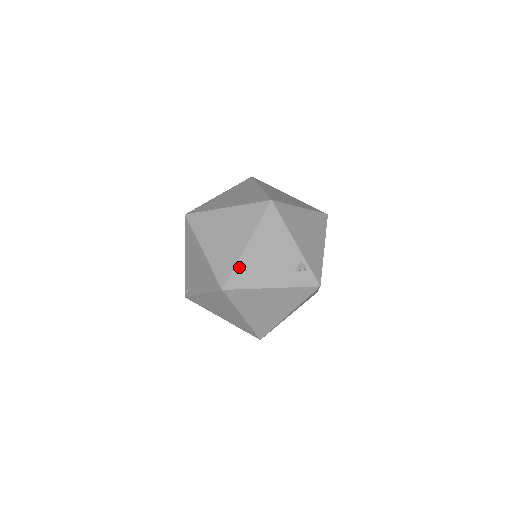
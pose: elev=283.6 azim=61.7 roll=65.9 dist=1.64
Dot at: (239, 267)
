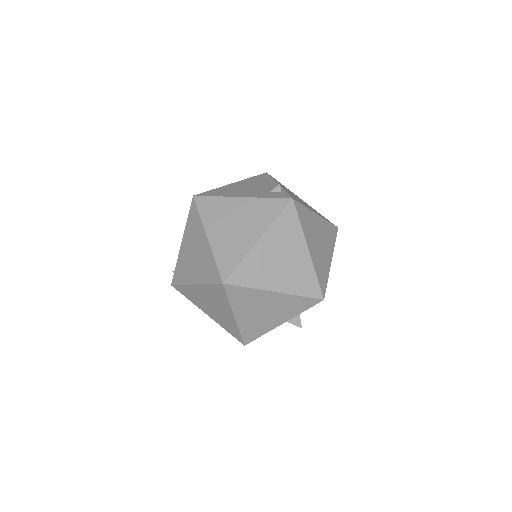
Dot at: (217, 189)
